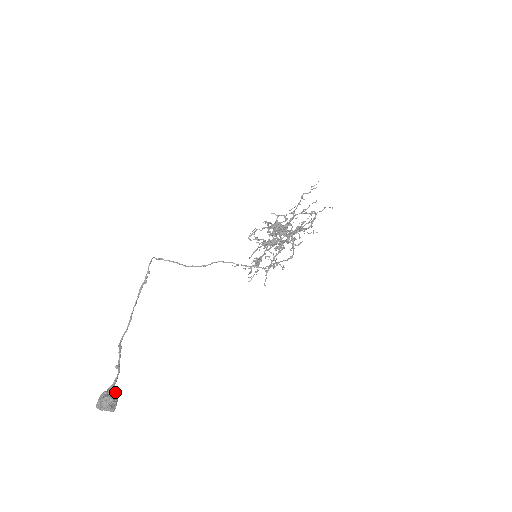
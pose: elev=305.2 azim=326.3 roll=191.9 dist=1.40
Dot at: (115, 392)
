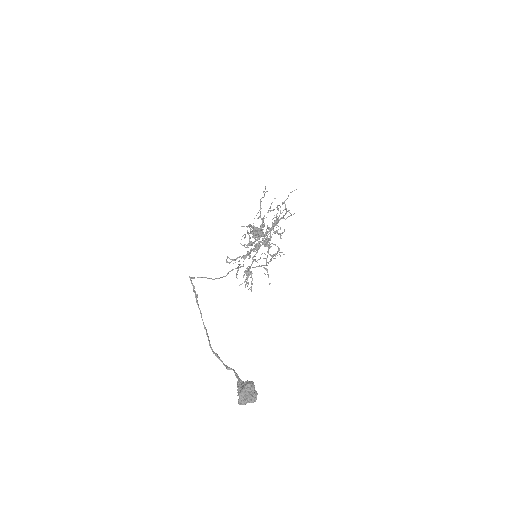
Dot at: occluded
